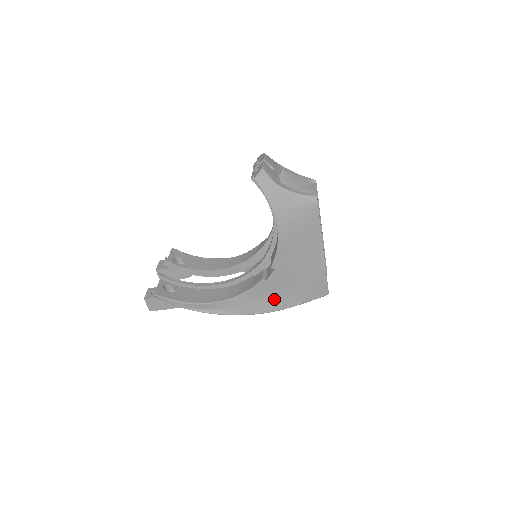
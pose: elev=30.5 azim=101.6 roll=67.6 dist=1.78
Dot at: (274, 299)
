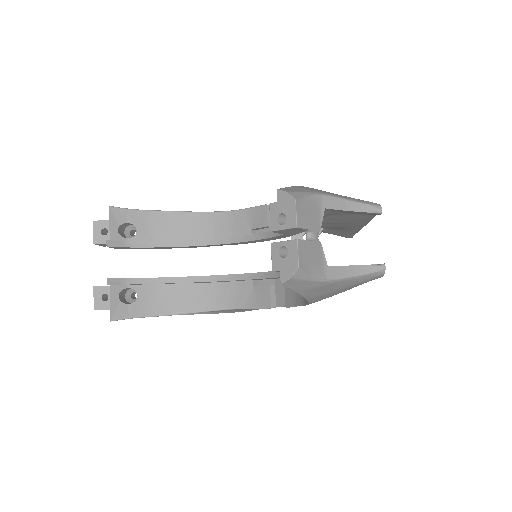
Dot at: occluded
